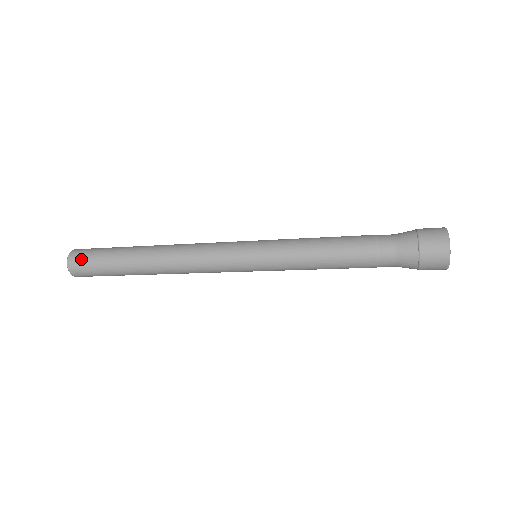
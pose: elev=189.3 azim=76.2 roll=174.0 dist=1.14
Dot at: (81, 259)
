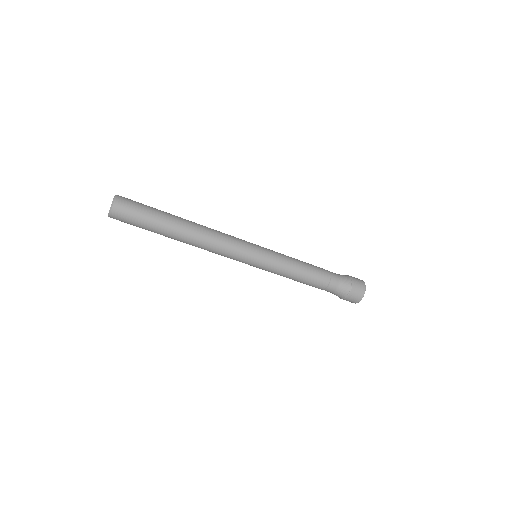
Dot at: (129, 203)
